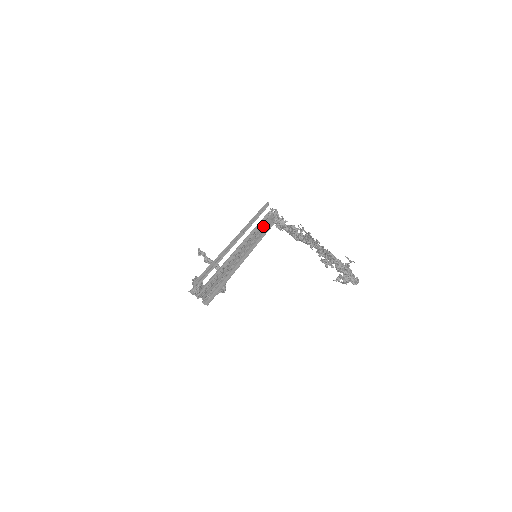
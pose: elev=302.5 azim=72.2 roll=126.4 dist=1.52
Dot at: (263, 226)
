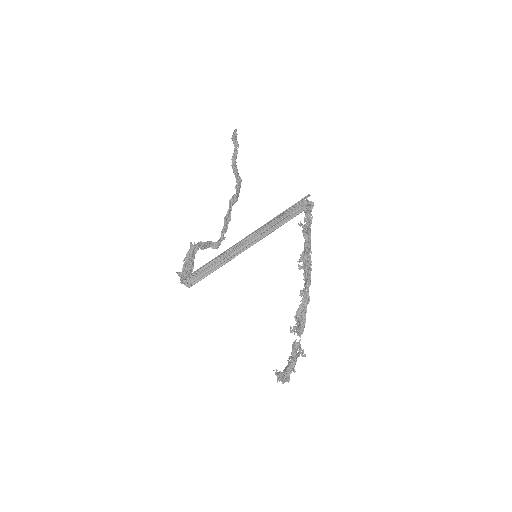
Dot at: (288, 216)
